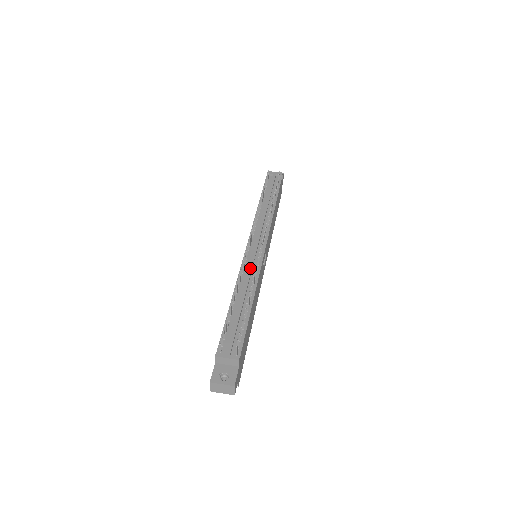
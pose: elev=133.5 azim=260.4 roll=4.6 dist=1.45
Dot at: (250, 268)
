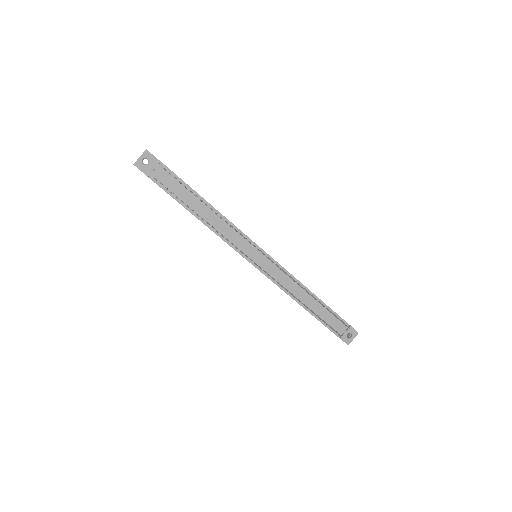
Dot at: (283, 279)
